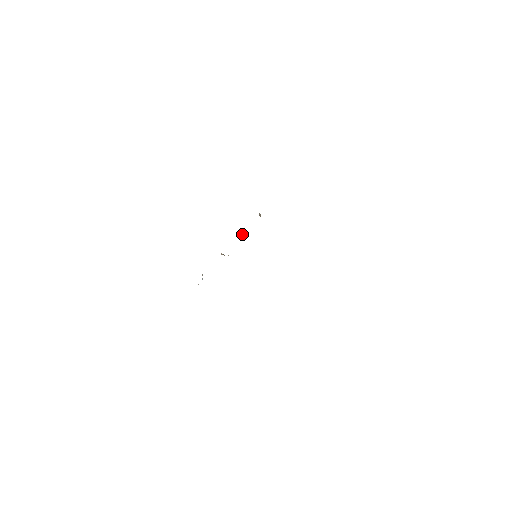
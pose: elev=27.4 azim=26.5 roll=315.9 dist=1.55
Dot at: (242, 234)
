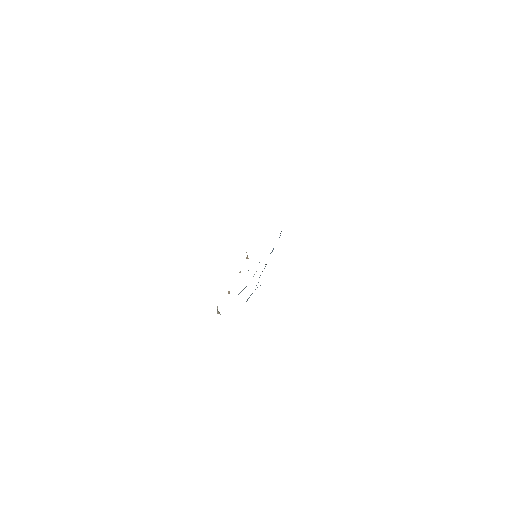
Dot at: (239, 272)
